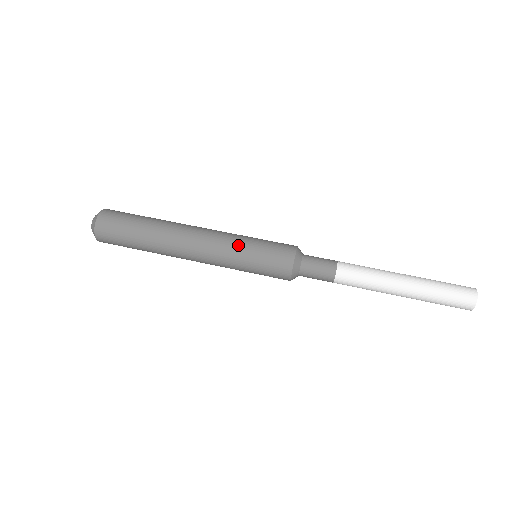
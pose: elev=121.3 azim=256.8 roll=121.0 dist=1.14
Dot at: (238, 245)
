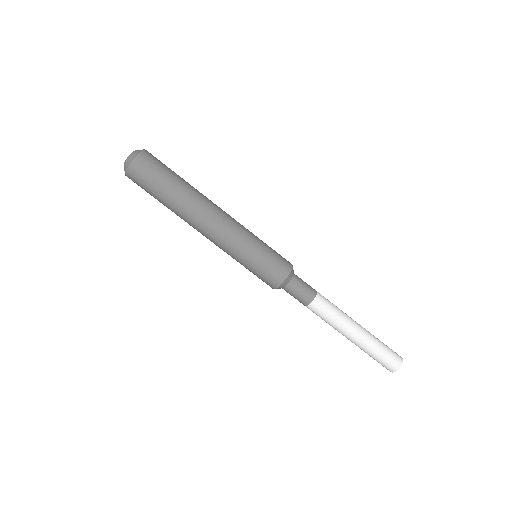
Dot at: (251, 240)
